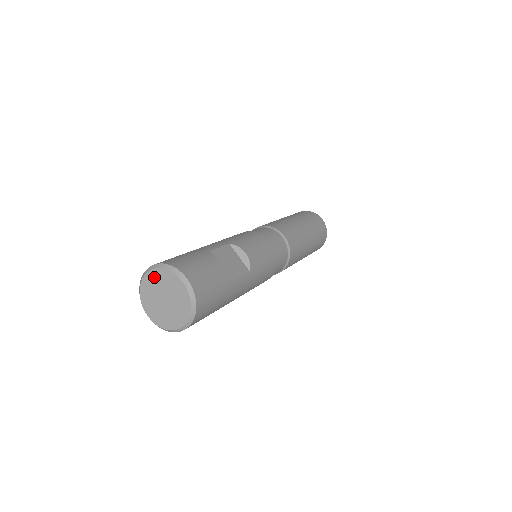
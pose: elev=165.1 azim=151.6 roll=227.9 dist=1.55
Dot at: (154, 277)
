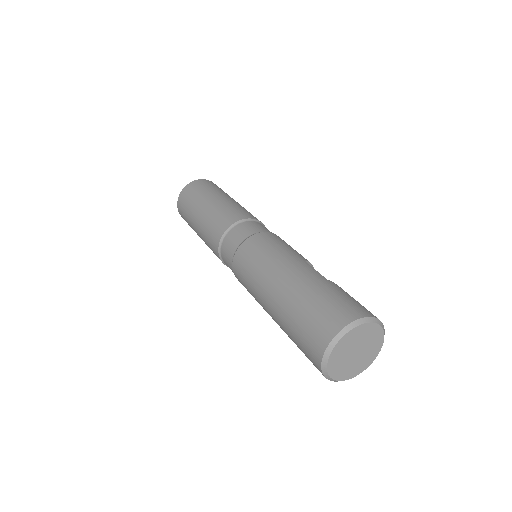
Dot at: (354, 335)
